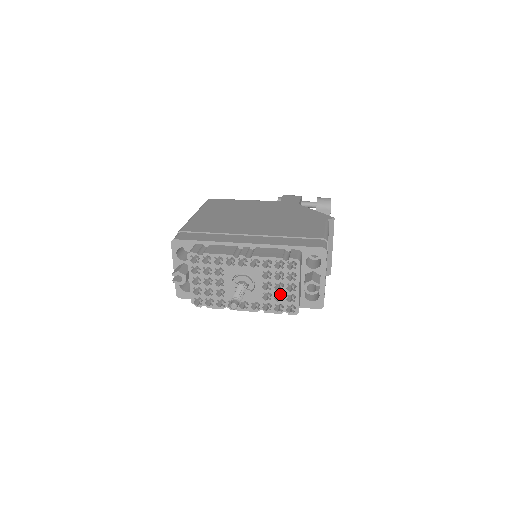
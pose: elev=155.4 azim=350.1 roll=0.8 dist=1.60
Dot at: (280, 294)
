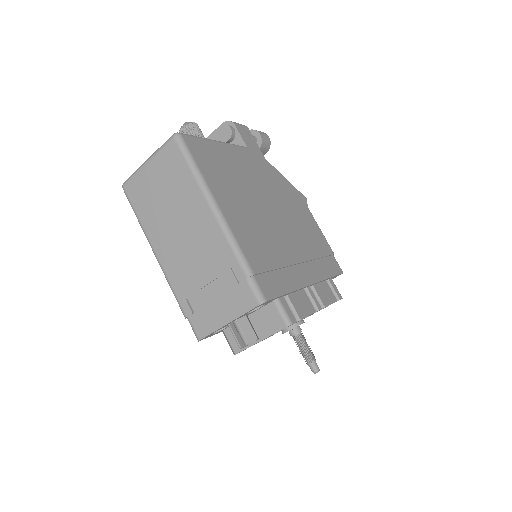
Dot at: occluded
